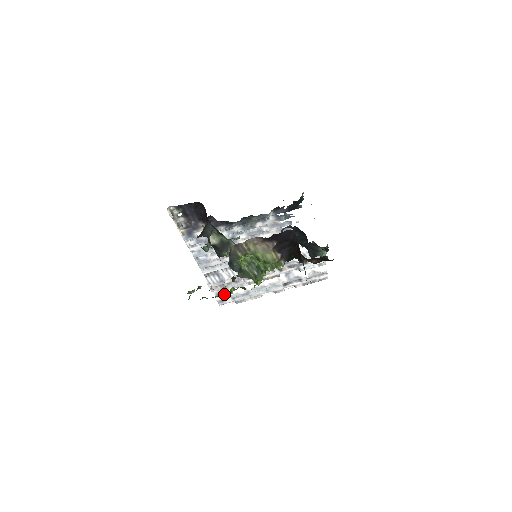
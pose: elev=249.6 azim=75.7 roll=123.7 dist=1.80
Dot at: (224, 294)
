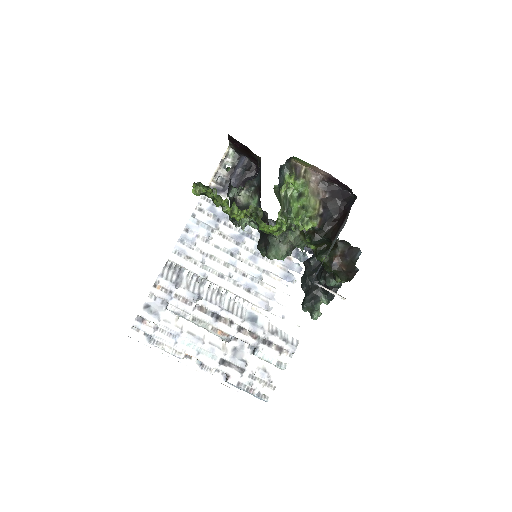
Dot at: (235, 206)
